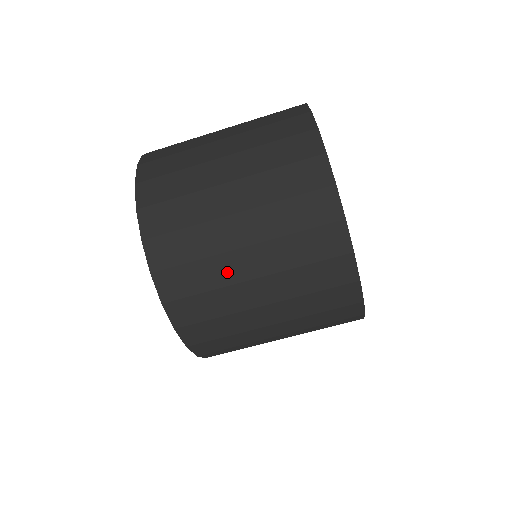
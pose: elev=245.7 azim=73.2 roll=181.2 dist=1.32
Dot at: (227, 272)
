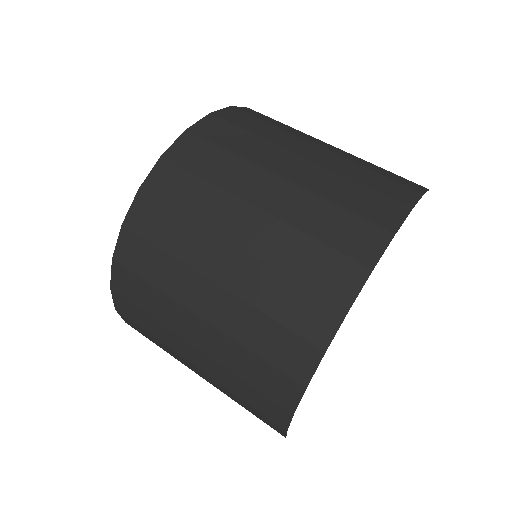
Dot at: (218, 214)
